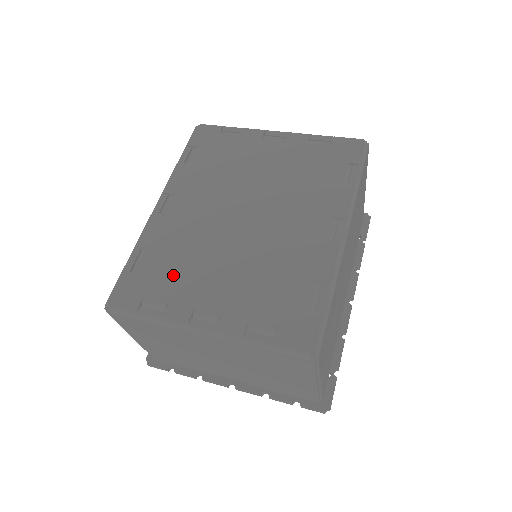
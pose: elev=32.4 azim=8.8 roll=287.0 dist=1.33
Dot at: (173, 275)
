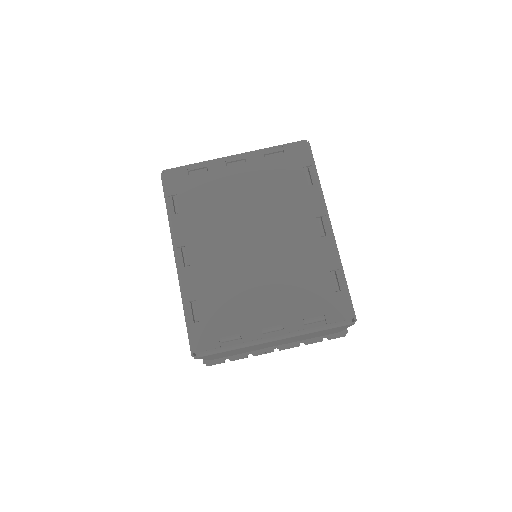
Dot at: (230, 310)
